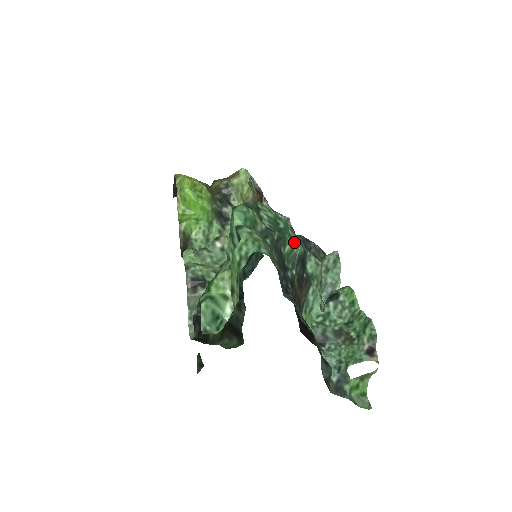
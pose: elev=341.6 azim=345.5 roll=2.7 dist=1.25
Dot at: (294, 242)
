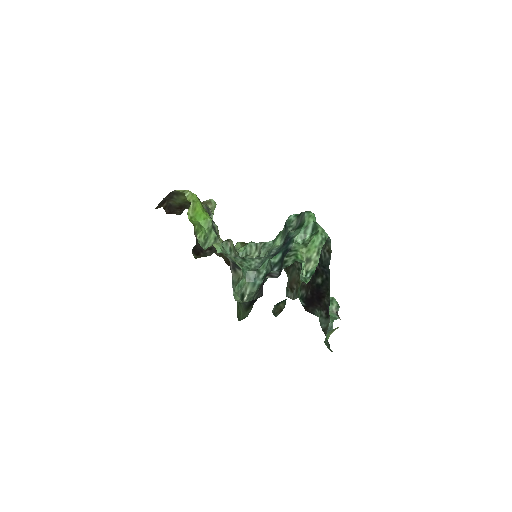
Dot at: occluded
